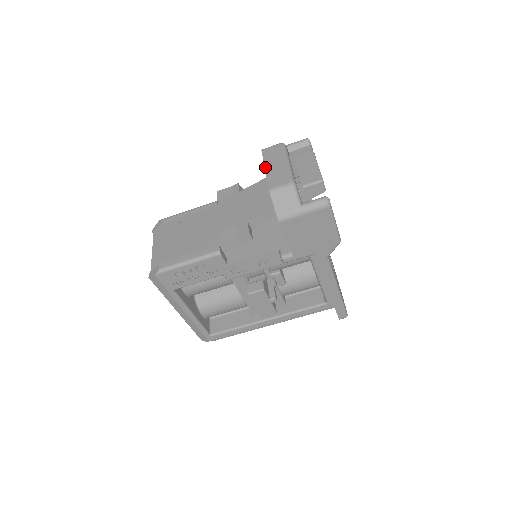
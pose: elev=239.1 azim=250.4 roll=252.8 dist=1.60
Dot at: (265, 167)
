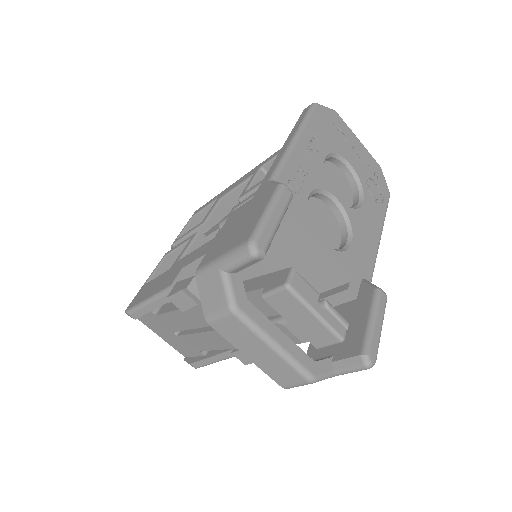
Dot at: occluded
